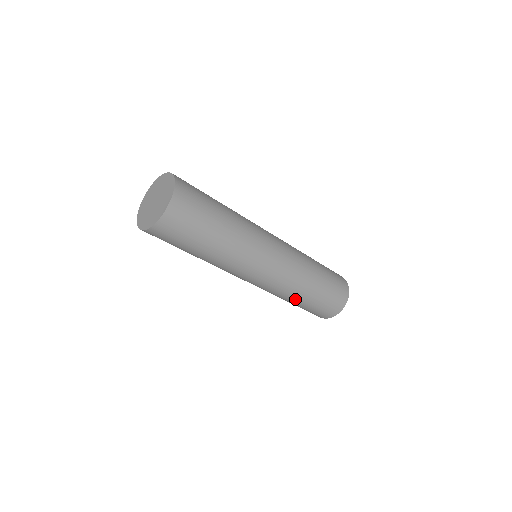
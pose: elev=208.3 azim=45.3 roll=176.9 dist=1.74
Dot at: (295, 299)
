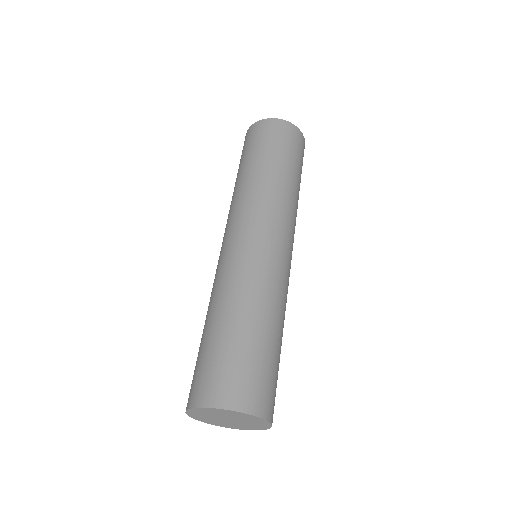
Dot at: occluded
